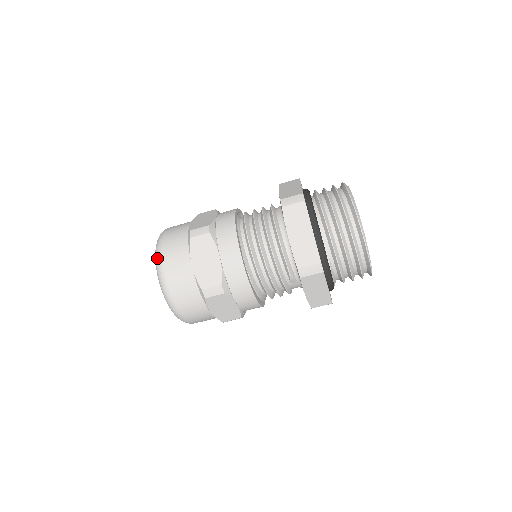
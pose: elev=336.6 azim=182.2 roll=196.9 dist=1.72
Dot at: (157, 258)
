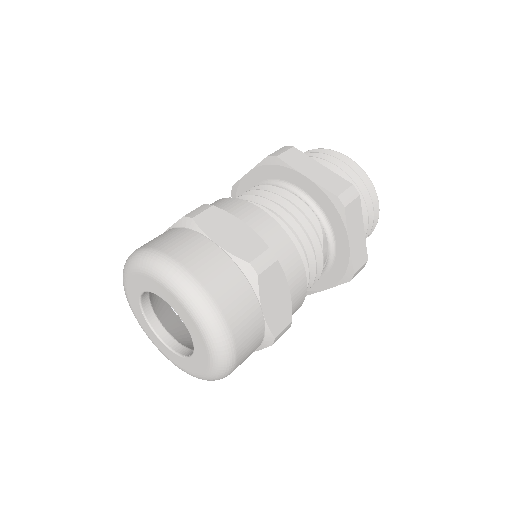
Dot at: (156, 261)
